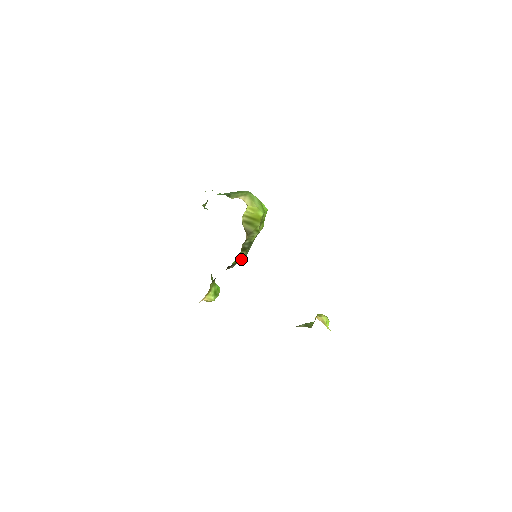
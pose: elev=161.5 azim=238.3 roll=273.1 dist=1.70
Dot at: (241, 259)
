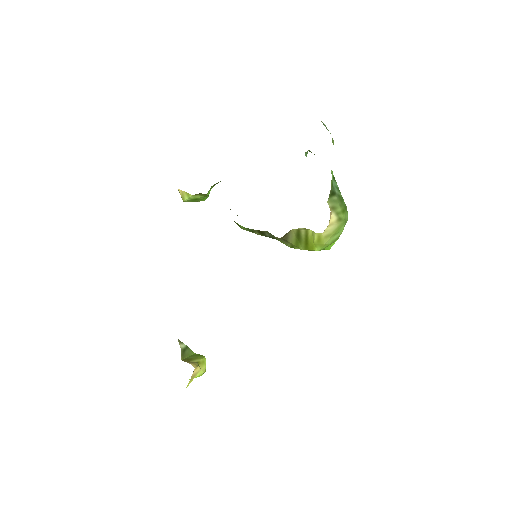
Dot at: occluded
